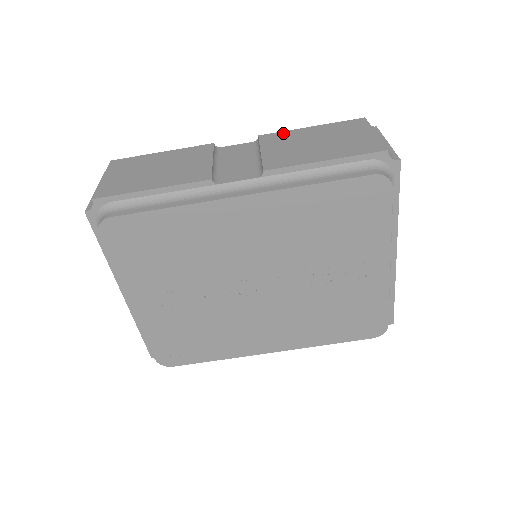
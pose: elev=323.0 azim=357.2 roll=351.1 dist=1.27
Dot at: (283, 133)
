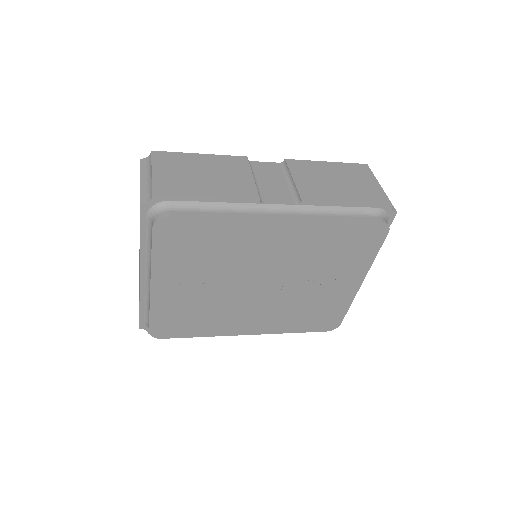
Dot at: (306, 162)
